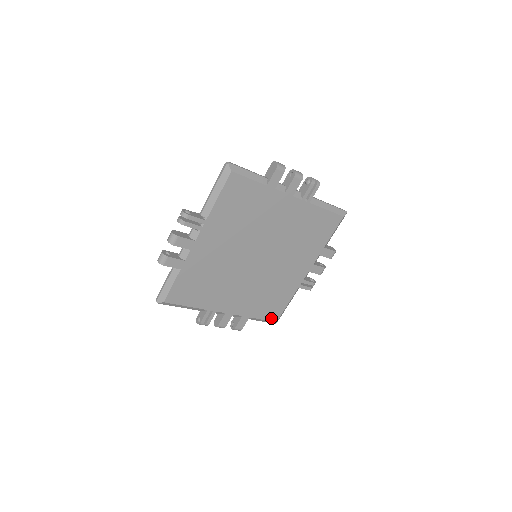
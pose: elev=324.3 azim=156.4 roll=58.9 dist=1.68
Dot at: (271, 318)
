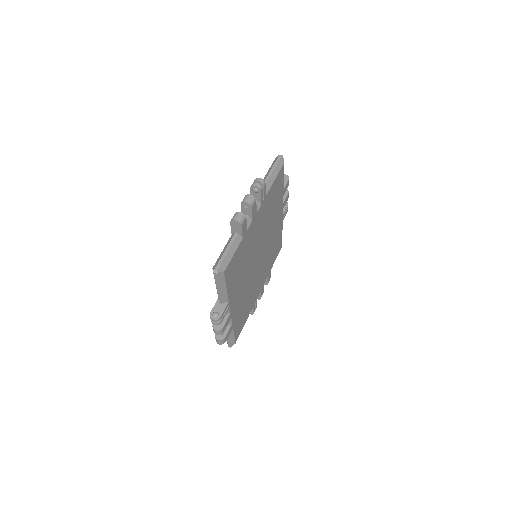
Dot at: (236, 336)
